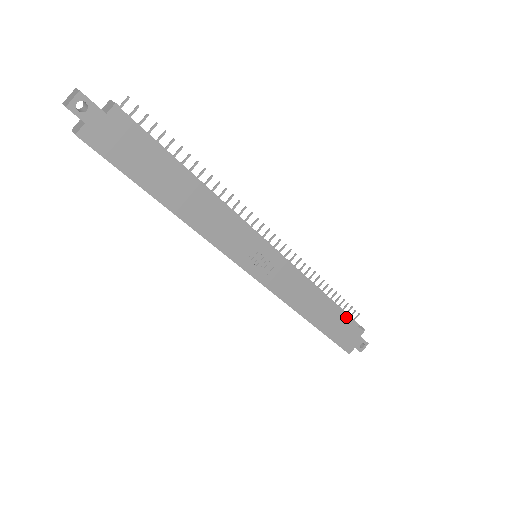
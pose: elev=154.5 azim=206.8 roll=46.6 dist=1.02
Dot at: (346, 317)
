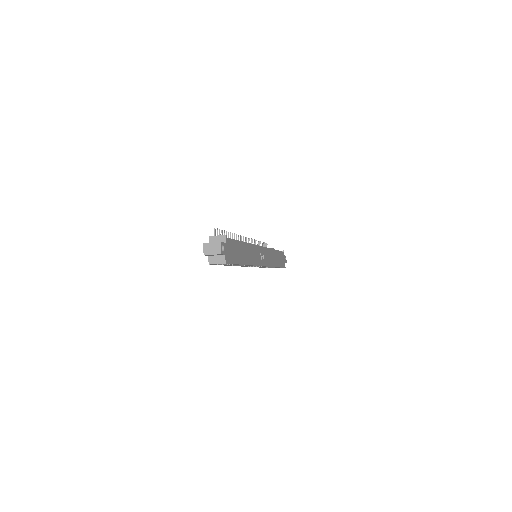
Dot at: (280, 252)
